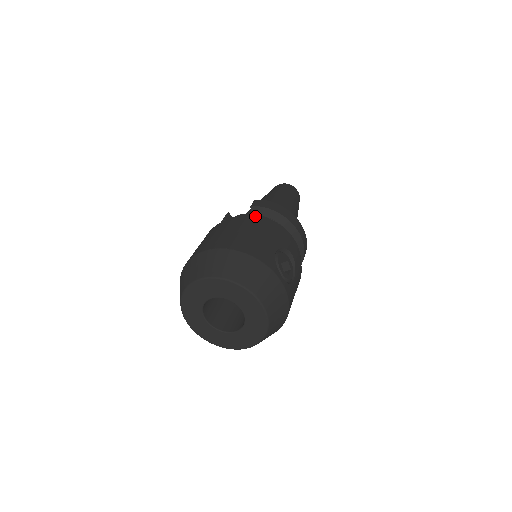
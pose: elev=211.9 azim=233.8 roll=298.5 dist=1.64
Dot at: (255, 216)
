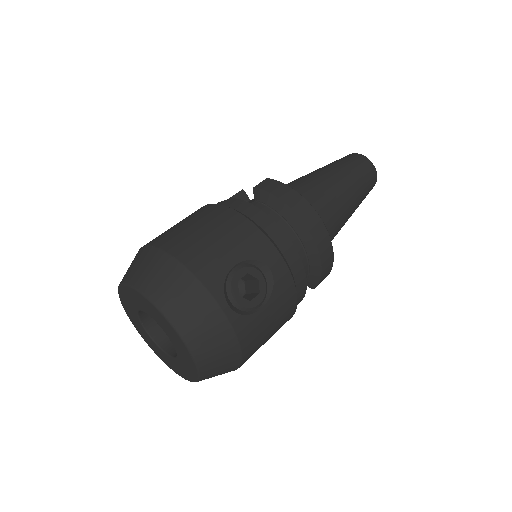
Dot at: (244, 204)
